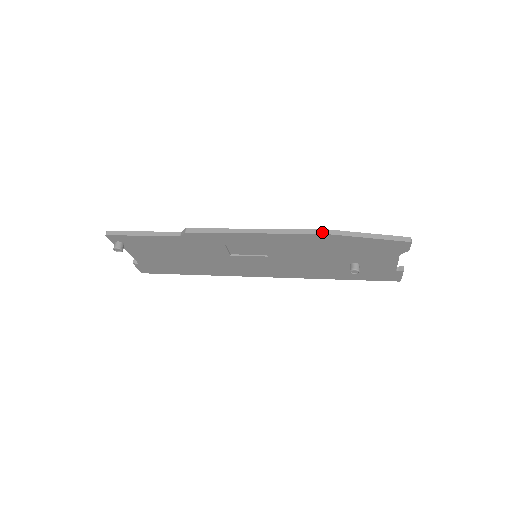
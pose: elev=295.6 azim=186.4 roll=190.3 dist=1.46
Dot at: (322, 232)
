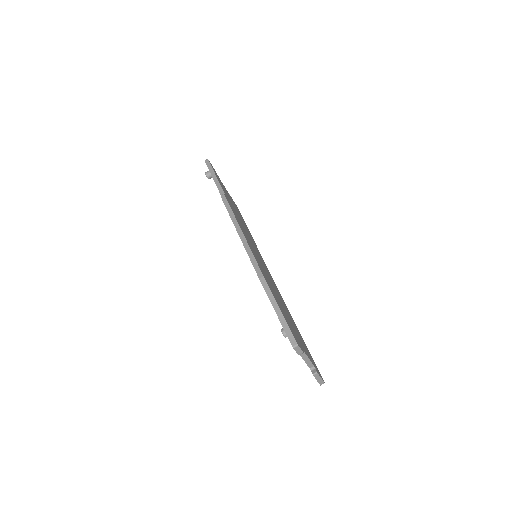
Dot at: (259, 274)
